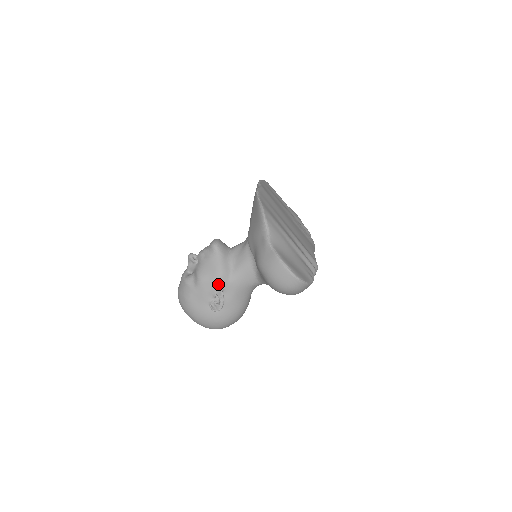
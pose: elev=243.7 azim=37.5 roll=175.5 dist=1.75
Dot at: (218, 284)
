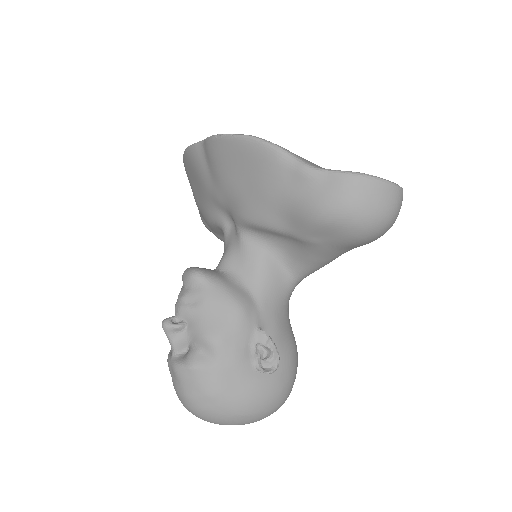
Dot at: (248, 325)
